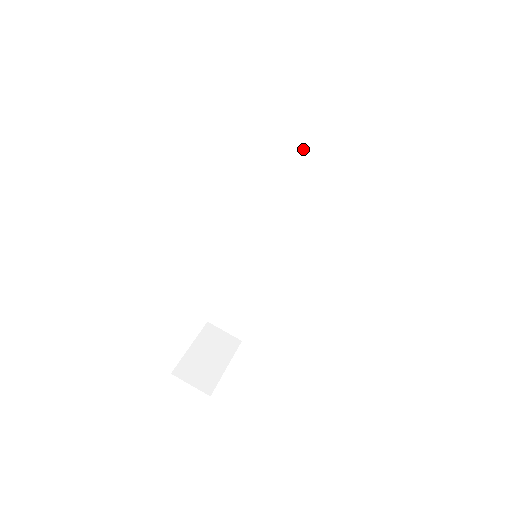
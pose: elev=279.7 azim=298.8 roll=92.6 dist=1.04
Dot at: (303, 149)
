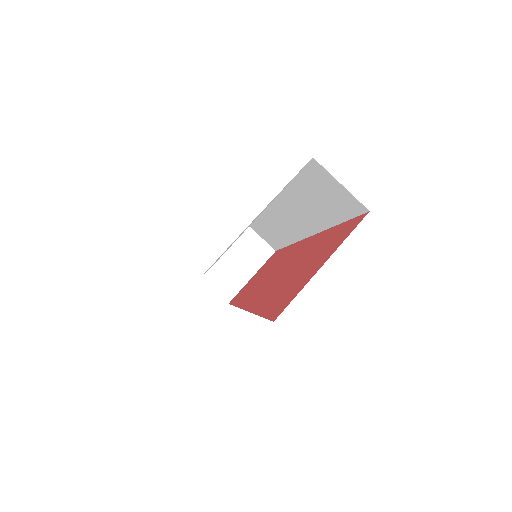
Dot at: (308, 195)
